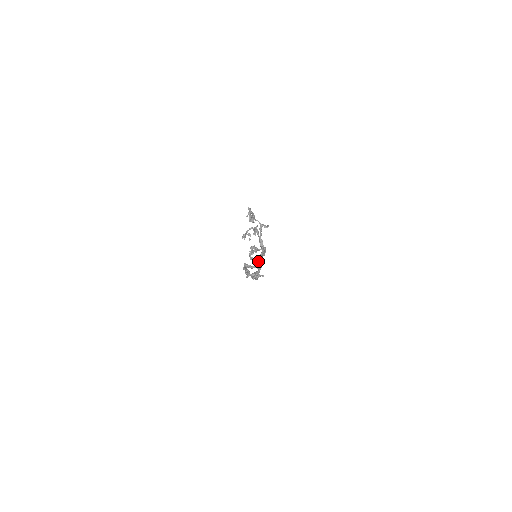
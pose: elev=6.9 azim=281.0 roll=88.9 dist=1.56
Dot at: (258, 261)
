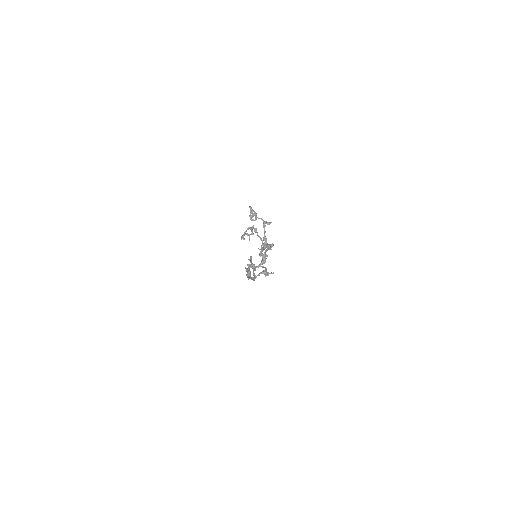
Dot at: (262, 260)
